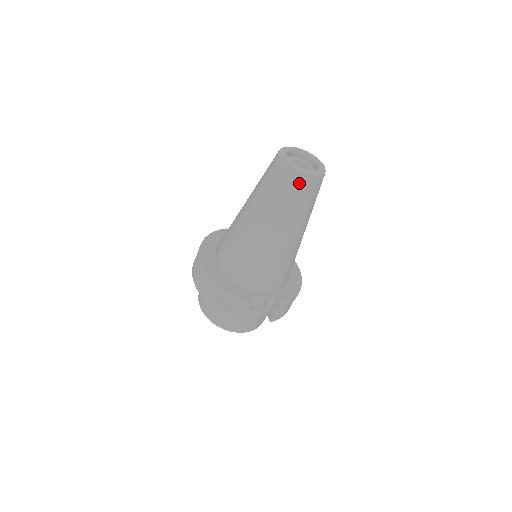
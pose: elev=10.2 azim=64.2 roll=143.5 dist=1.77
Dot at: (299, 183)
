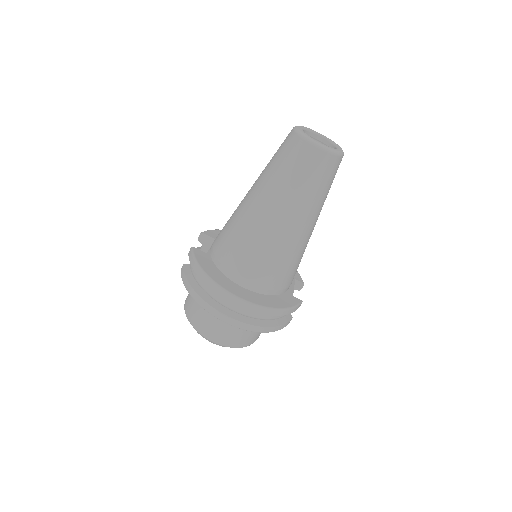
Dot at: (338, 166)
